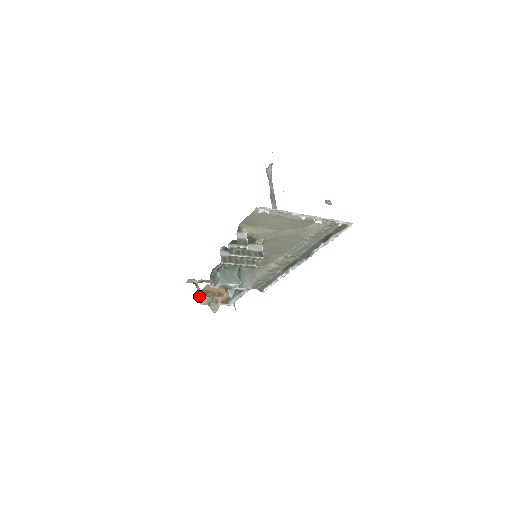
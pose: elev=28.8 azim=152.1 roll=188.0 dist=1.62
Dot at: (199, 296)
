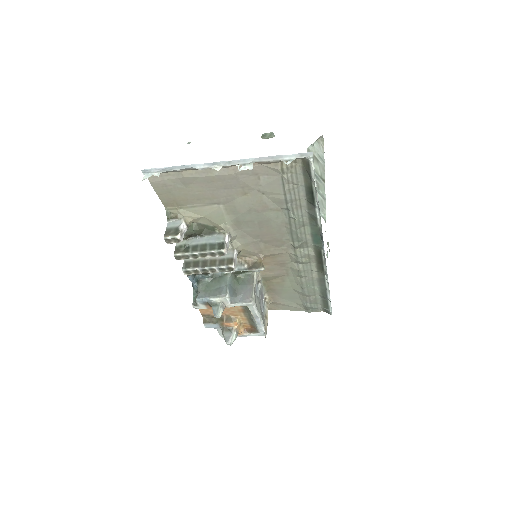
Dot at: occluded
